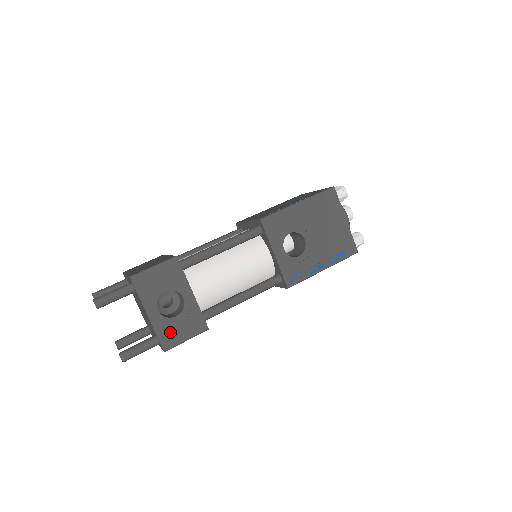
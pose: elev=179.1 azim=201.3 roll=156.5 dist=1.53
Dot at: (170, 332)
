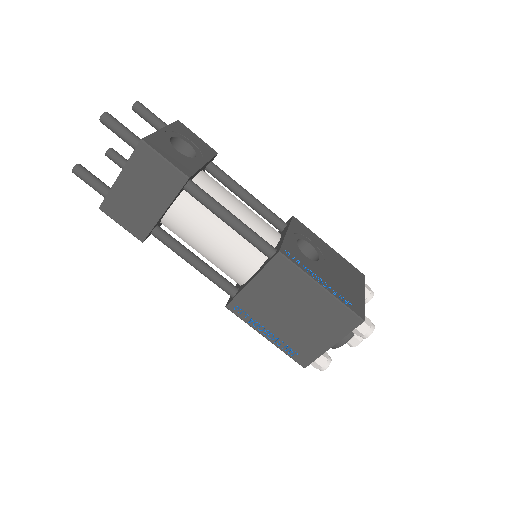
Dot at: (162, 145)
